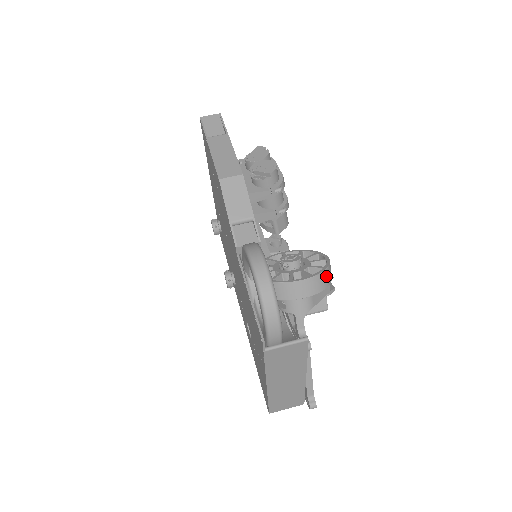
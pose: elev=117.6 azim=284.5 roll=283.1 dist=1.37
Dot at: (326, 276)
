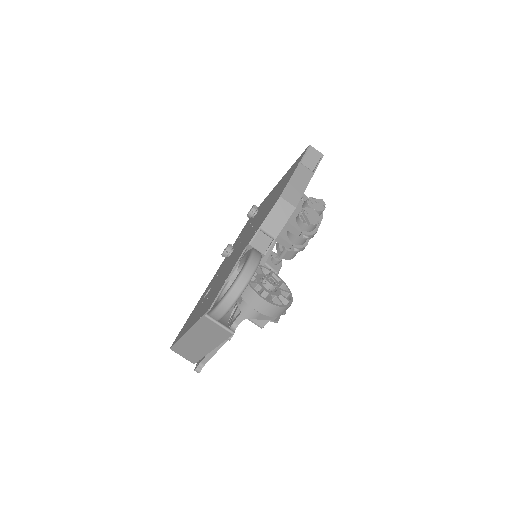
Dot at: (280, 311)
